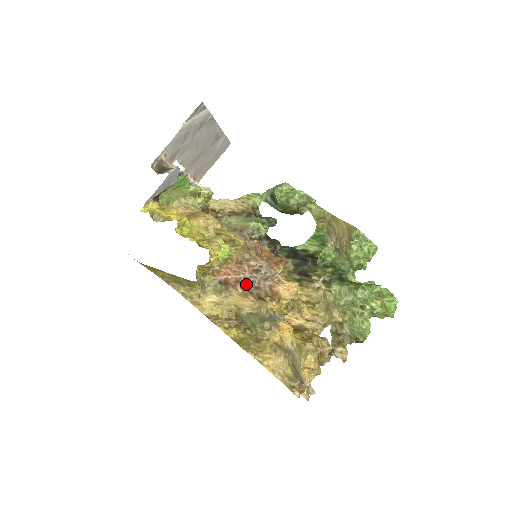
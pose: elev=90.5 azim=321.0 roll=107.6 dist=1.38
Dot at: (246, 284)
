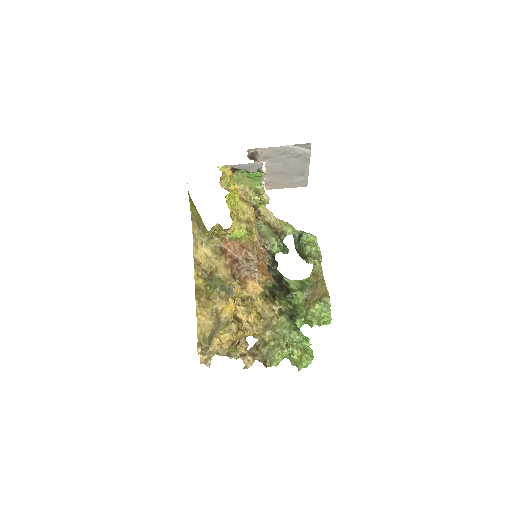
Dot at: (234, 262)
